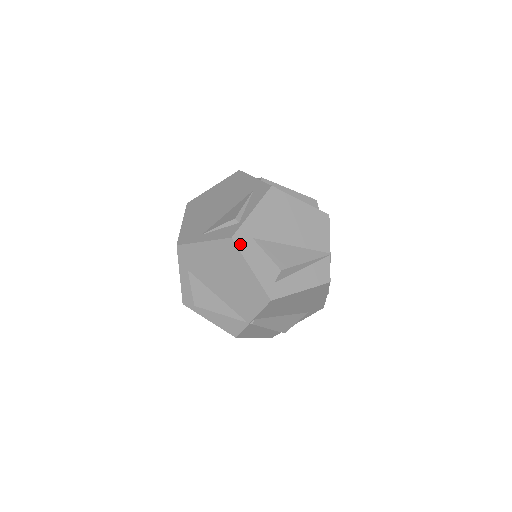
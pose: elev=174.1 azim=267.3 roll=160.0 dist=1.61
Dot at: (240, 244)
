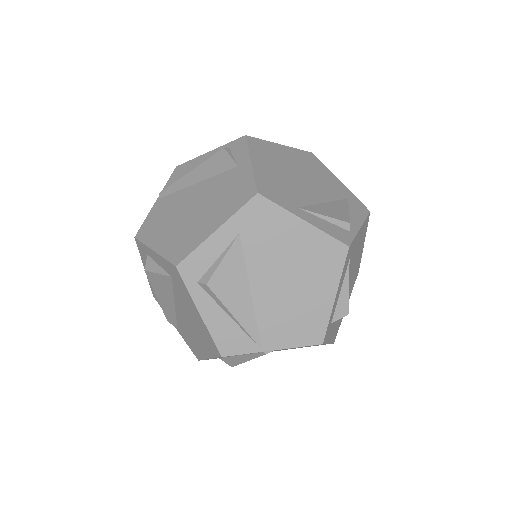
Dot at: (347, 259)
